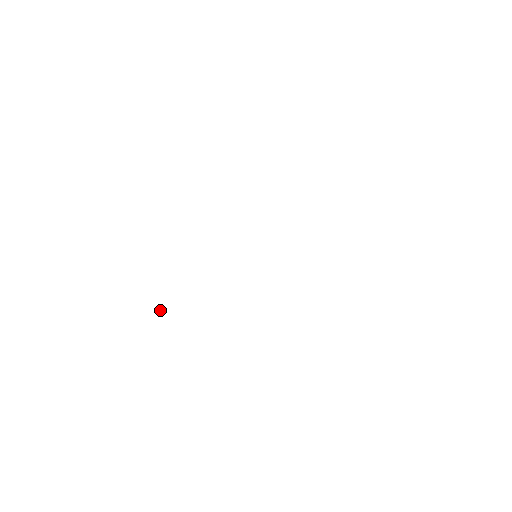
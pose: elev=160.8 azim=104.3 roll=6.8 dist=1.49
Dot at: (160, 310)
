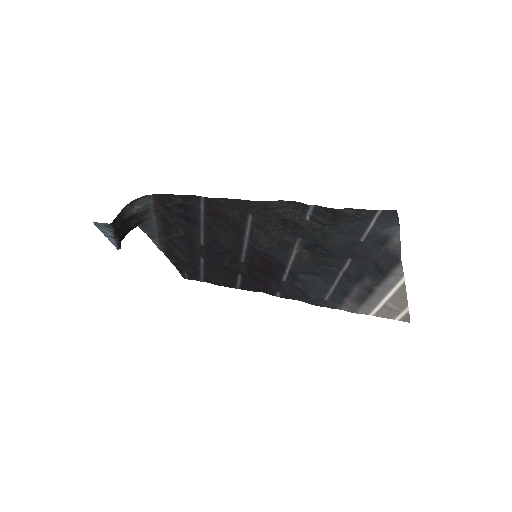
Dot at: (133, 206)
